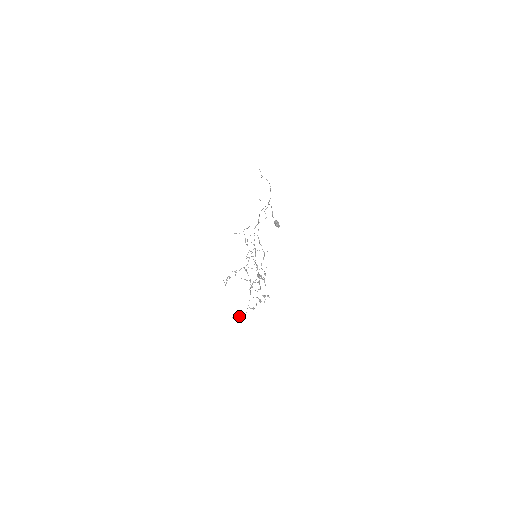
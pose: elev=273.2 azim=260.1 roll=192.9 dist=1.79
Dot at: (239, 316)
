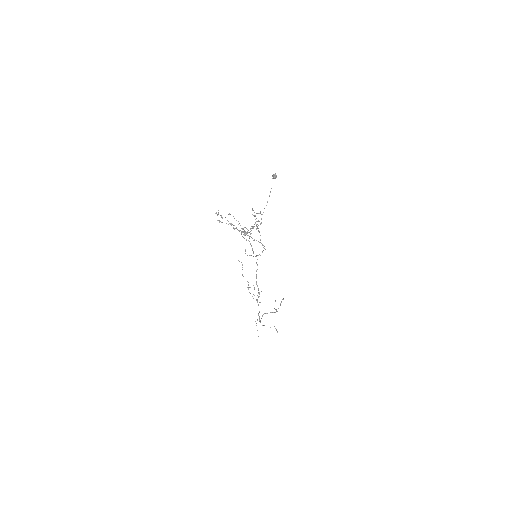
Dot at: occluded
